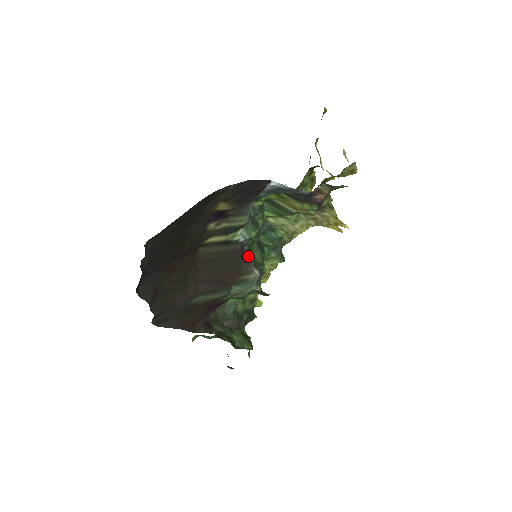
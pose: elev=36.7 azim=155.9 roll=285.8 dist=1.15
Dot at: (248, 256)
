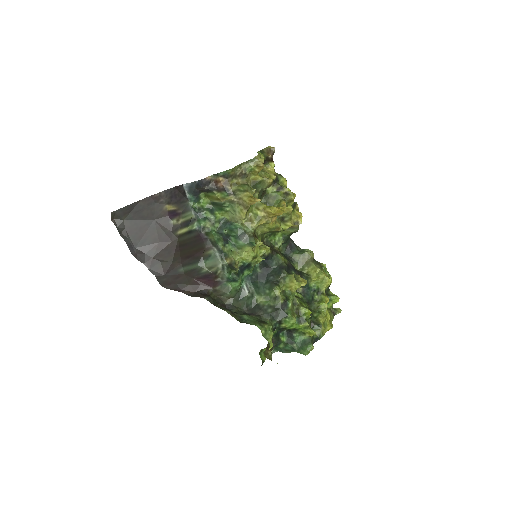
Dot at: (205, 238)
